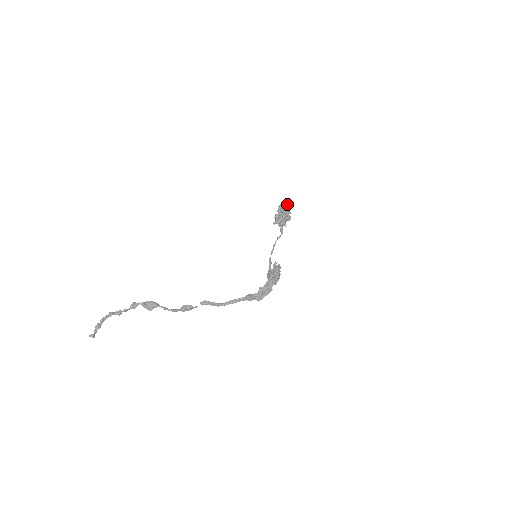
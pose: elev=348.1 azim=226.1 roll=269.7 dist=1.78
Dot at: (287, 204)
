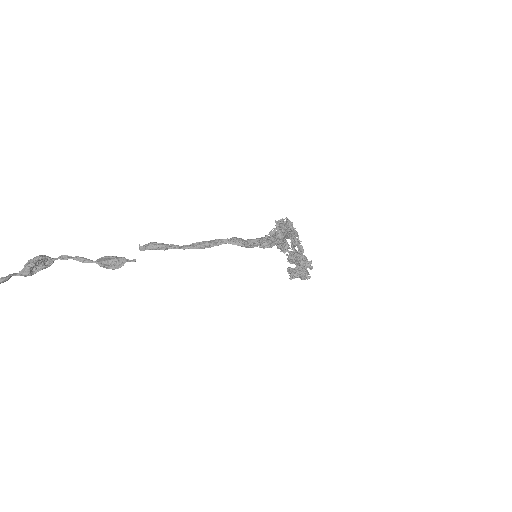
Dot at: occluded
